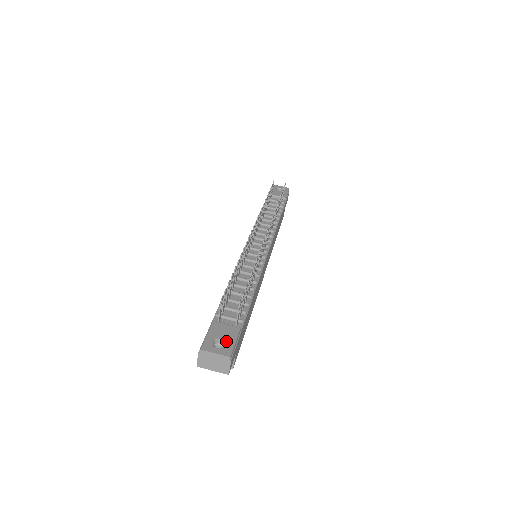
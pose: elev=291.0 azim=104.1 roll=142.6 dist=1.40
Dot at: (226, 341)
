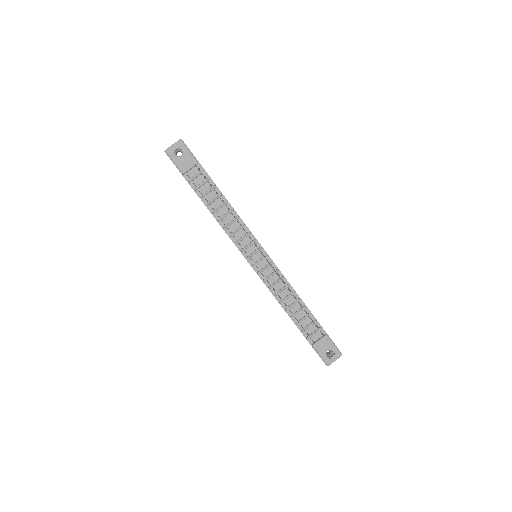
Dot at: (331, 350)
